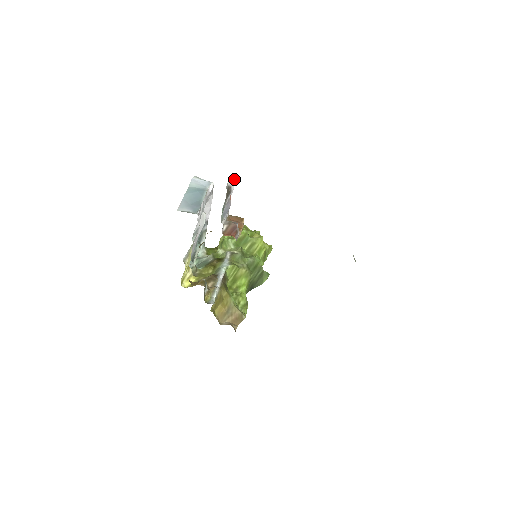
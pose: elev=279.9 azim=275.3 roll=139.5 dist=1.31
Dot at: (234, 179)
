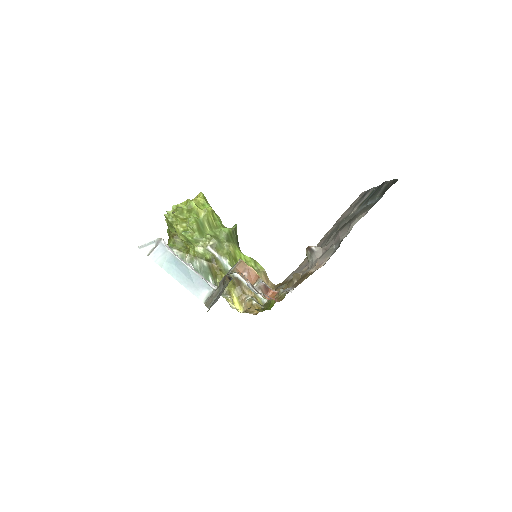
Dot at: occluded
